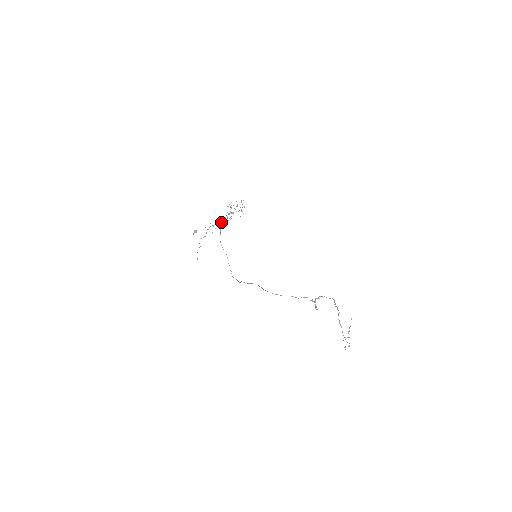
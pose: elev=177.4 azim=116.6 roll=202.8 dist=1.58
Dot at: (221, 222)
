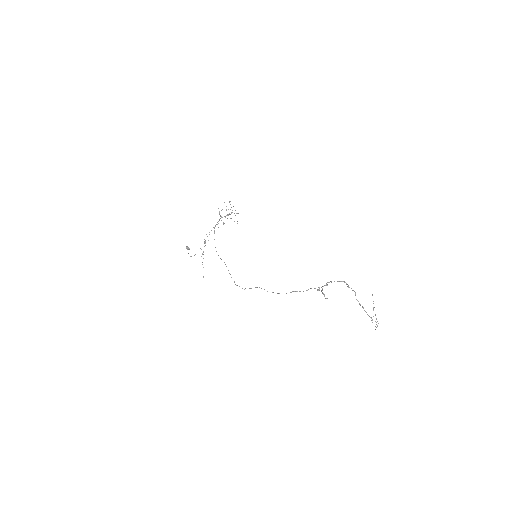
Dot at: occluded
